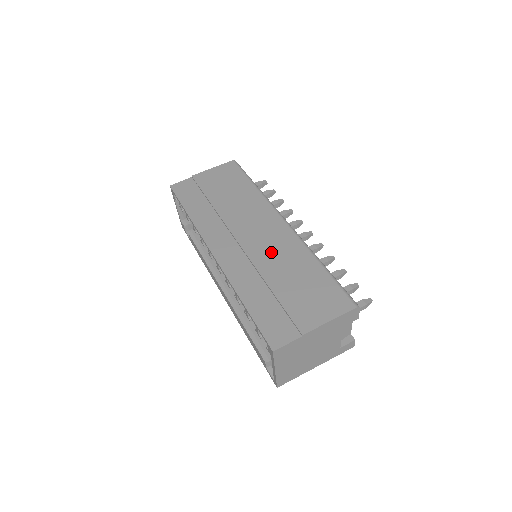
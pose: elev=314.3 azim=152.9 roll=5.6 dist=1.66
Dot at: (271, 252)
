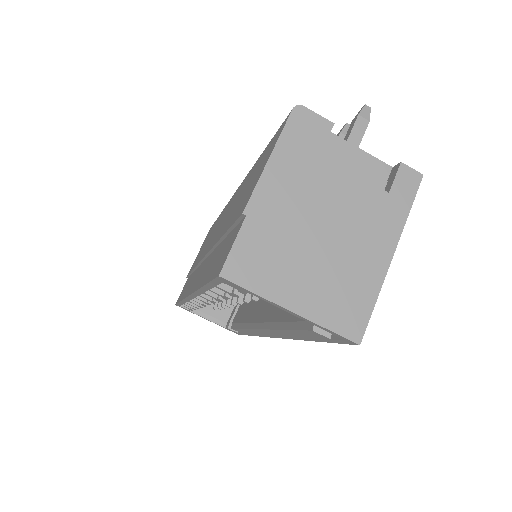
Dot at: (224, 220)
